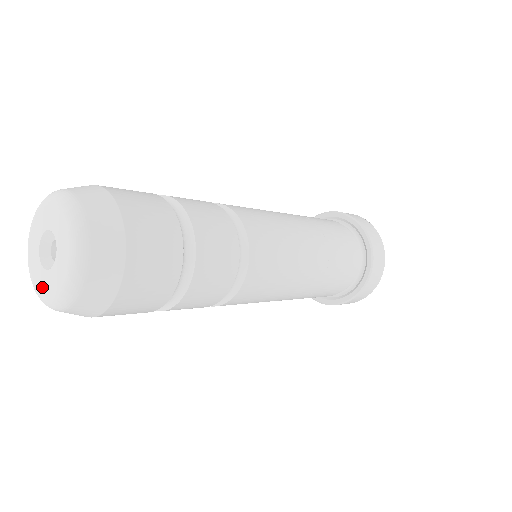
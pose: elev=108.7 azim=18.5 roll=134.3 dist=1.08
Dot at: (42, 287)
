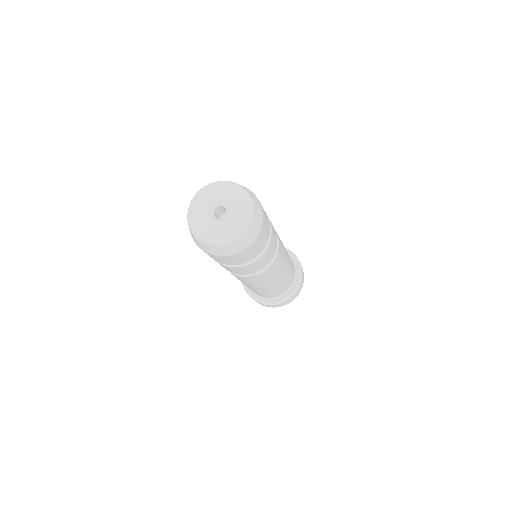
Dot at: (230, 228)
